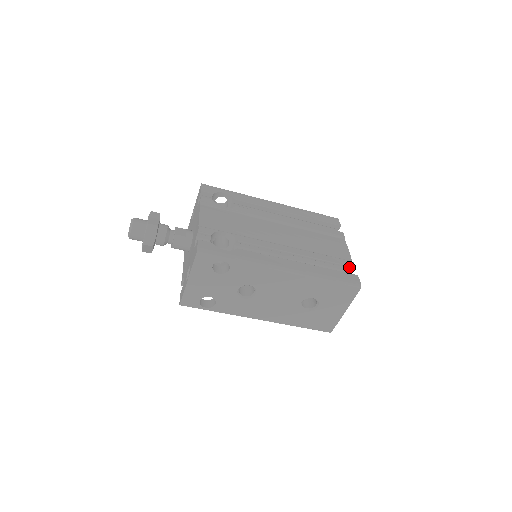
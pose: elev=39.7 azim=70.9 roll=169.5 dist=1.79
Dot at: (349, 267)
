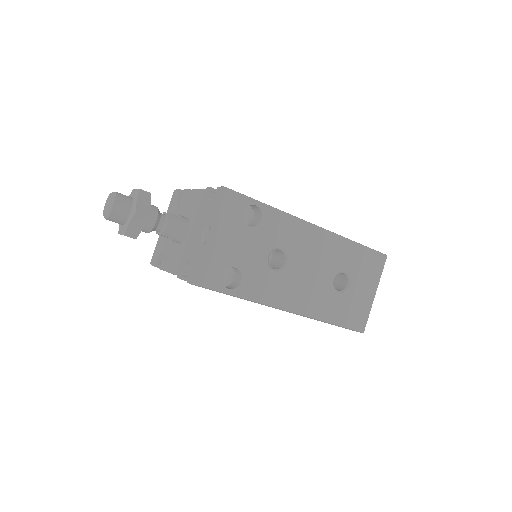
Dot at: occluded
